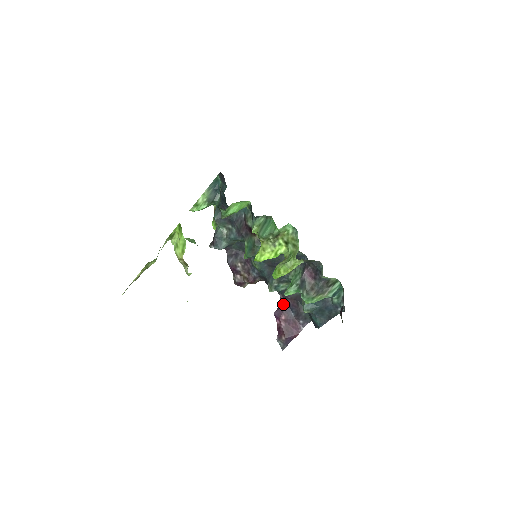
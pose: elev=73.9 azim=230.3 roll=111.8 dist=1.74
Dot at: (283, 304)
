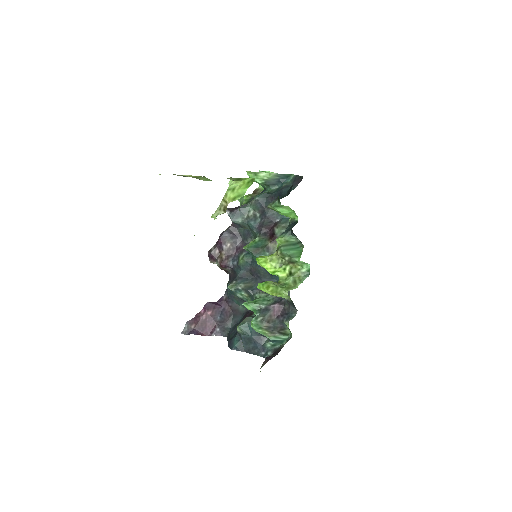
Dot at: (220, 304)
